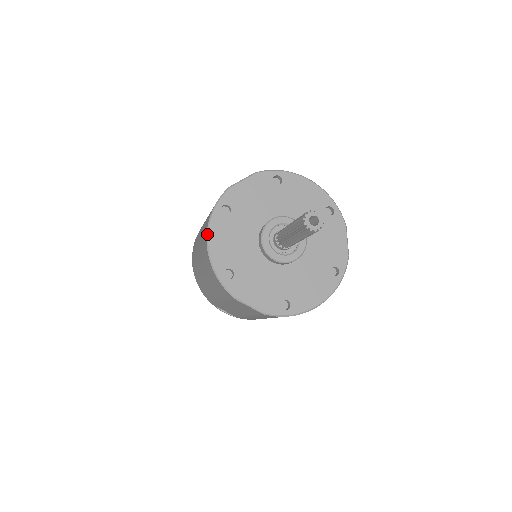
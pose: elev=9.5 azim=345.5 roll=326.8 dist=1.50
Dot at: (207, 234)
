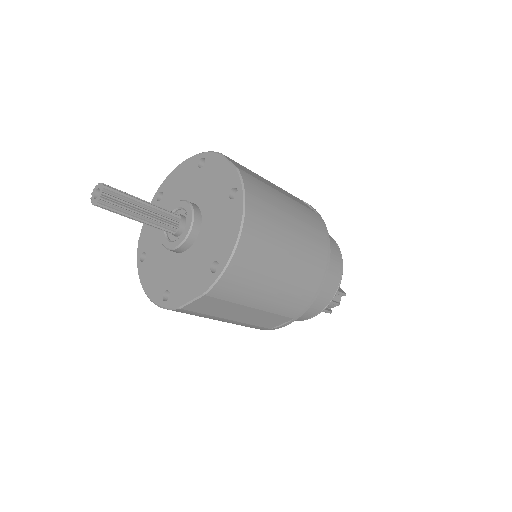
Dot at: (142, 287)
